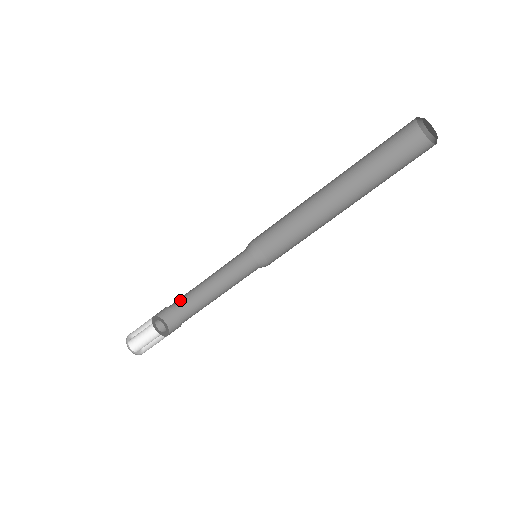
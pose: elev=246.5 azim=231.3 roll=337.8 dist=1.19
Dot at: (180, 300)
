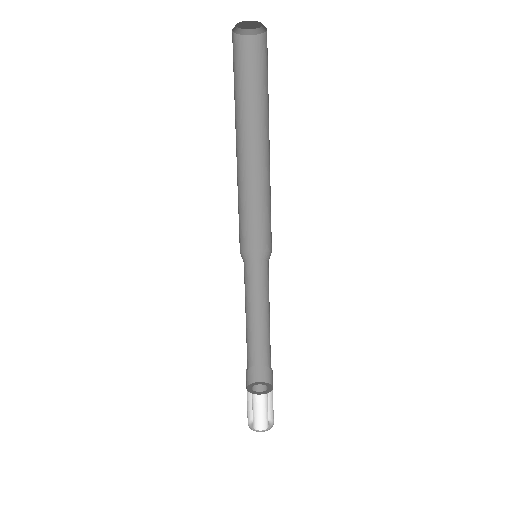
Dot at: occluded
